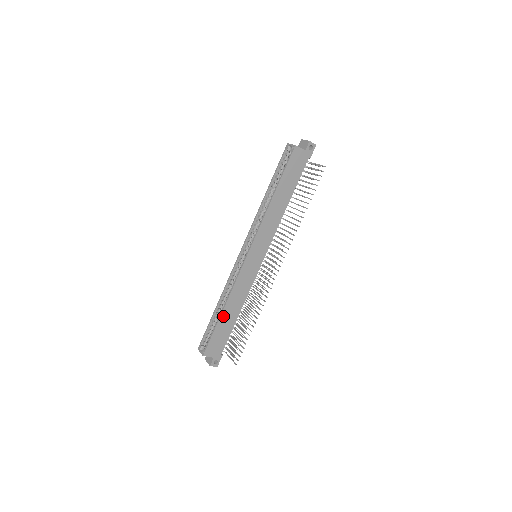
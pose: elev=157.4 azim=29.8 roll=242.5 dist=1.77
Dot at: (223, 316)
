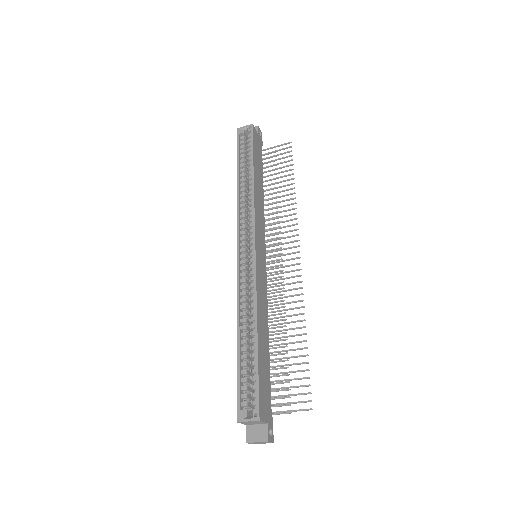
Dot at: (259, 343)
